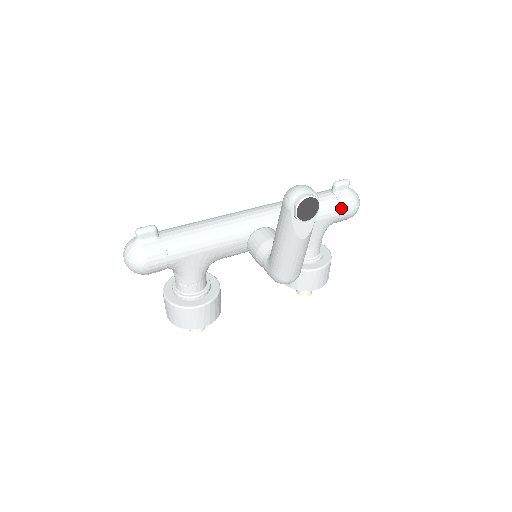
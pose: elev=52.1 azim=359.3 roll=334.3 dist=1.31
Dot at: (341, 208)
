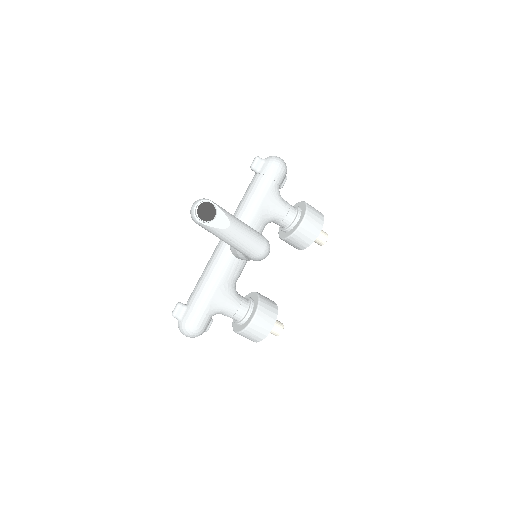
Dot at: (269, 176)
